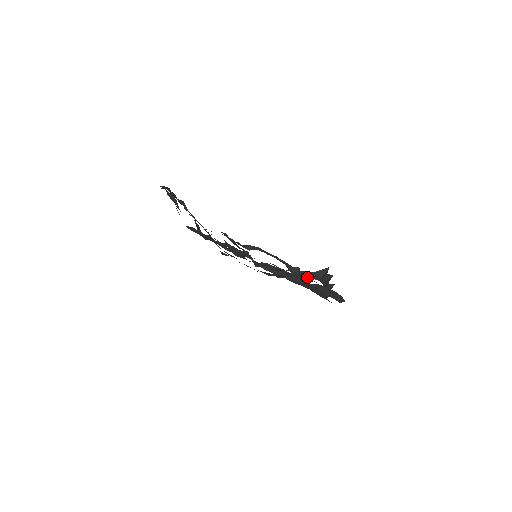
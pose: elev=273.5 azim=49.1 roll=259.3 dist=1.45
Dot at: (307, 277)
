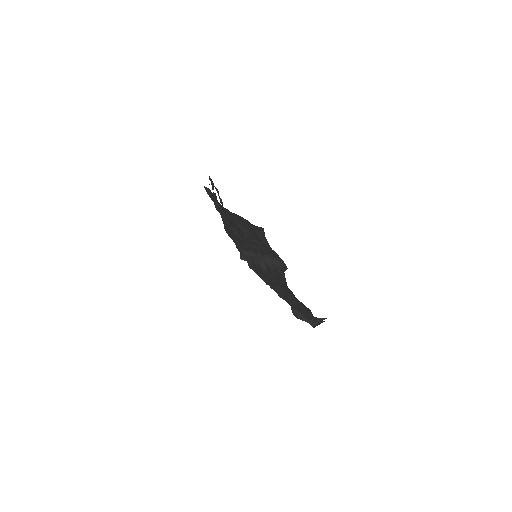
Dot at: (297, 306)
